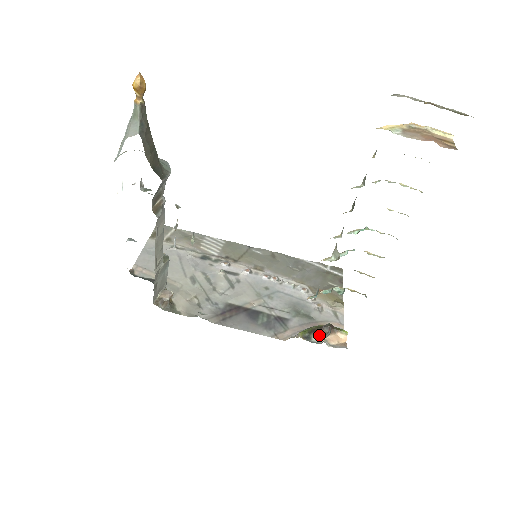
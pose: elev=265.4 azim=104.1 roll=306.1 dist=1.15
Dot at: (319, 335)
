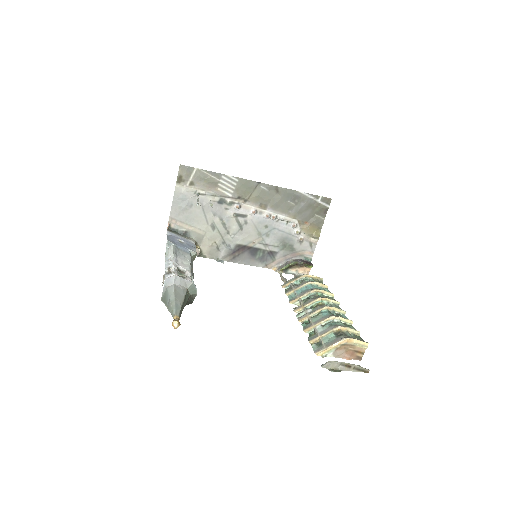
Dot at: (293, 268)
